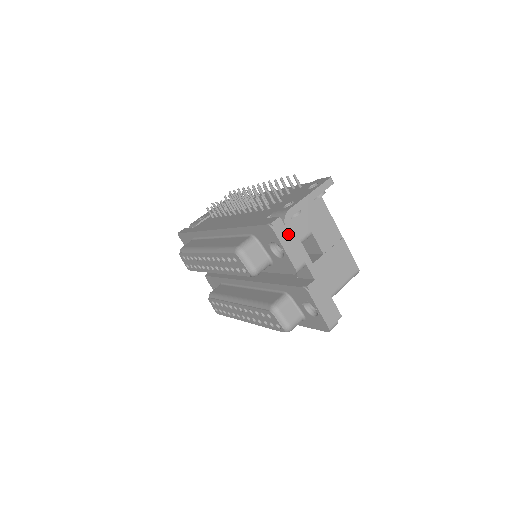
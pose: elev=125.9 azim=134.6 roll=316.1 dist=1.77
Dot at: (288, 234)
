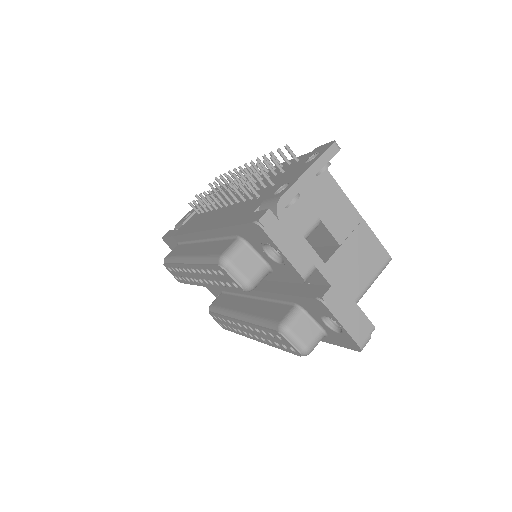
Dot at: (285, 231)
